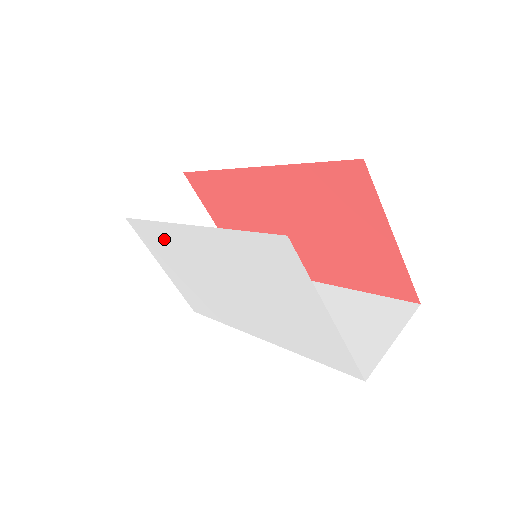
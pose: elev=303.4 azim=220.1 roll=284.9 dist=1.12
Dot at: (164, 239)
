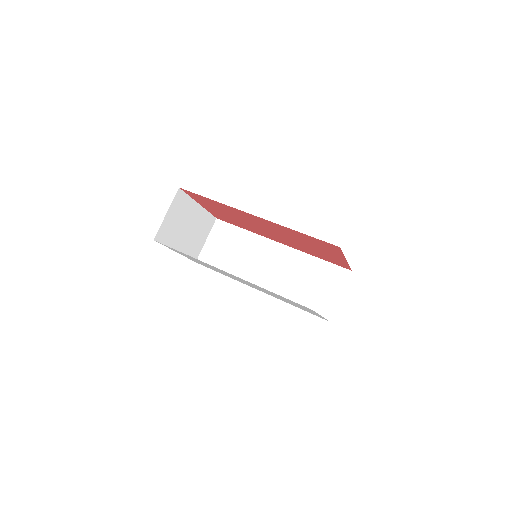
Dot at: occluded
